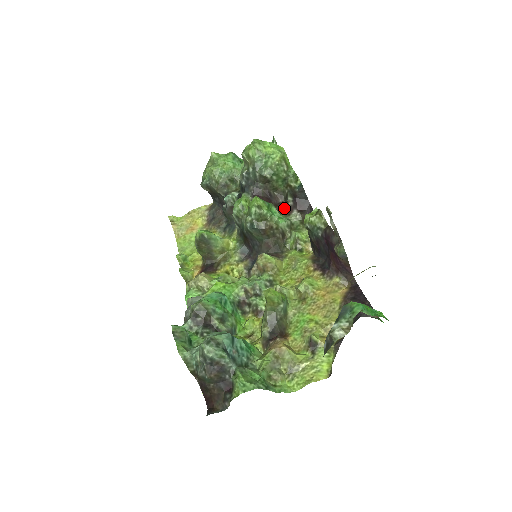
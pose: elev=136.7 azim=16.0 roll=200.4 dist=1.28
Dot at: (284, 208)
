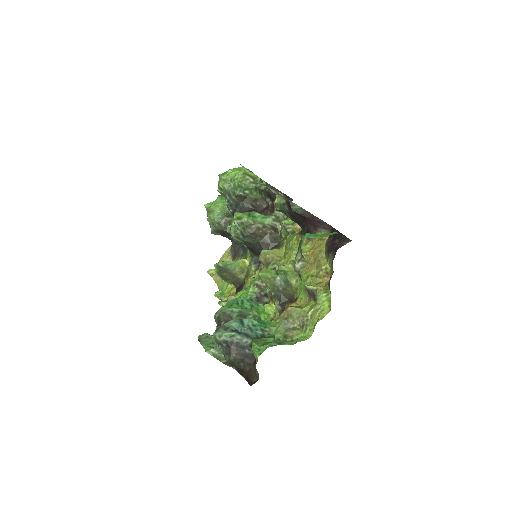
Dot at: (268, 210)
